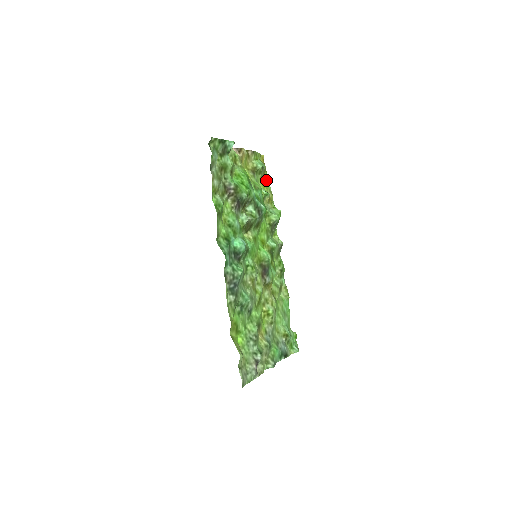
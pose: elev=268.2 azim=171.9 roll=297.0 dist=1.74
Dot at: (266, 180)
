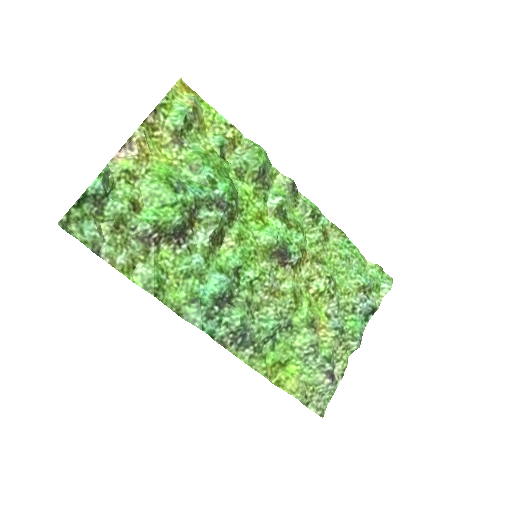
Dot at: (210, 115)
